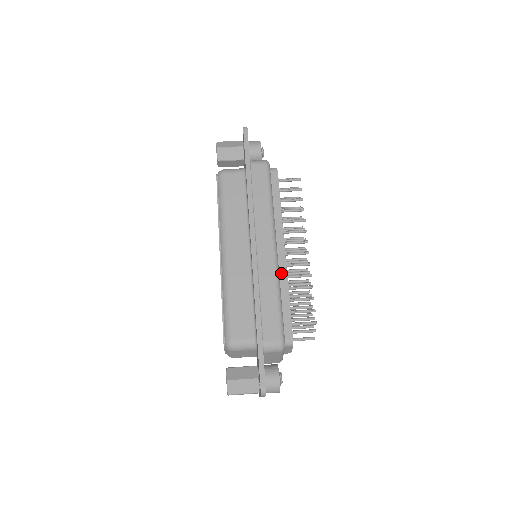
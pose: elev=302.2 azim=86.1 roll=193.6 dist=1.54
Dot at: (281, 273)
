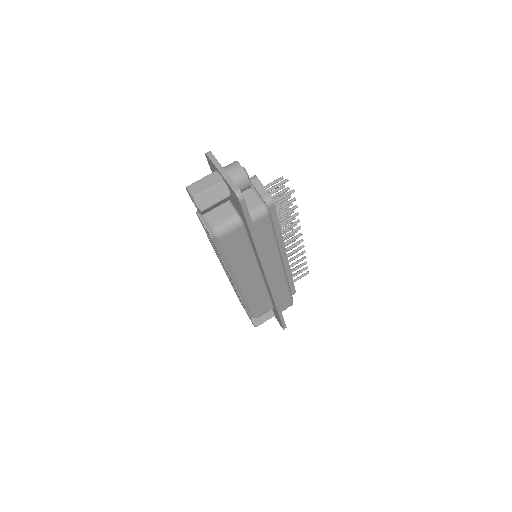
Dot at: (285, 269)
